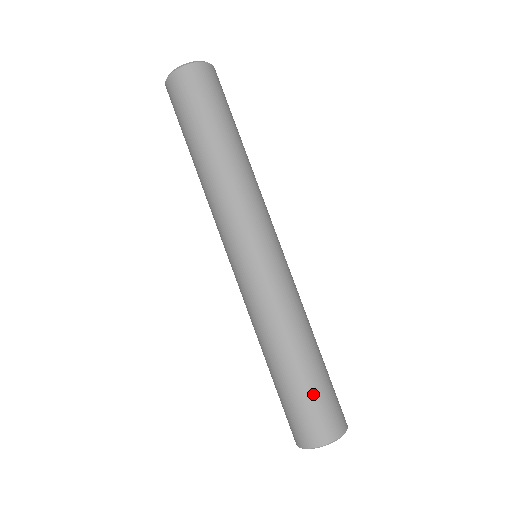
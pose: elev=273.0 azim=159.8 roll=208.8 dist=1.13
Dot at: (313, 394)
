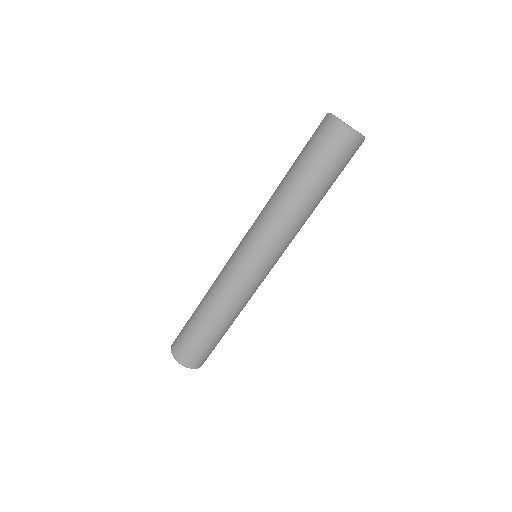
Dot at: occluded
